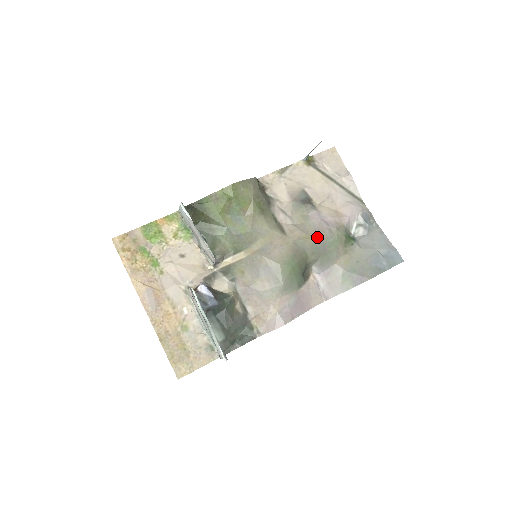
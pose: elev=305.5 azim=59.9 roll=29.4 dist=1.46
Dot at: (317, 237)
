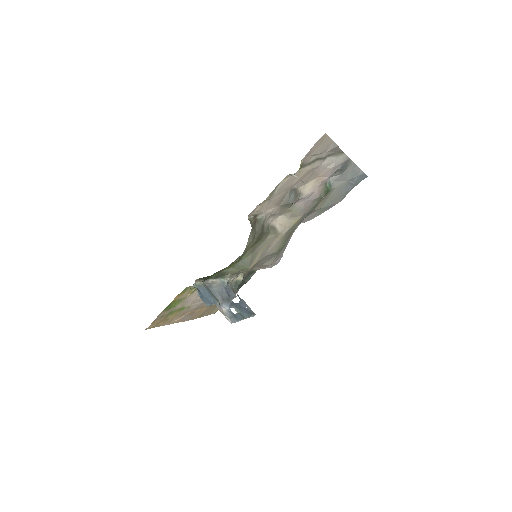
Dot at: (303, 215)
